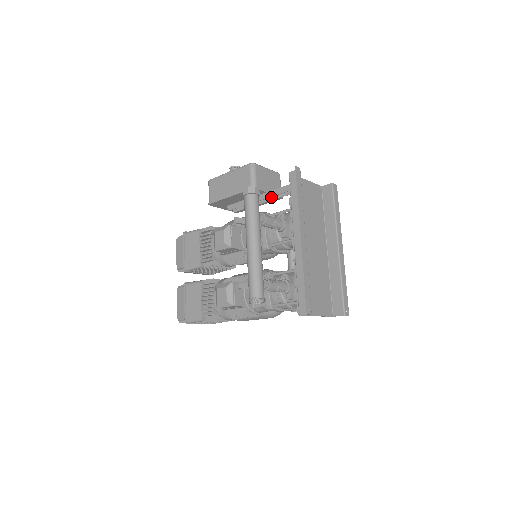
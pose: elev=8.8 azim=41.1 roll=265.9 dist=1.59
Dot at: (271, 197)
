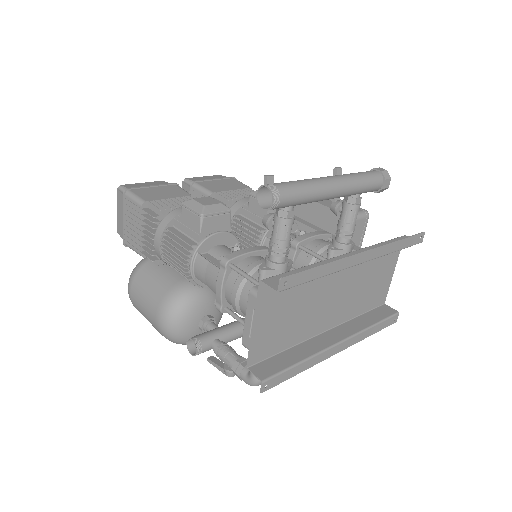
Dot at: occluded
